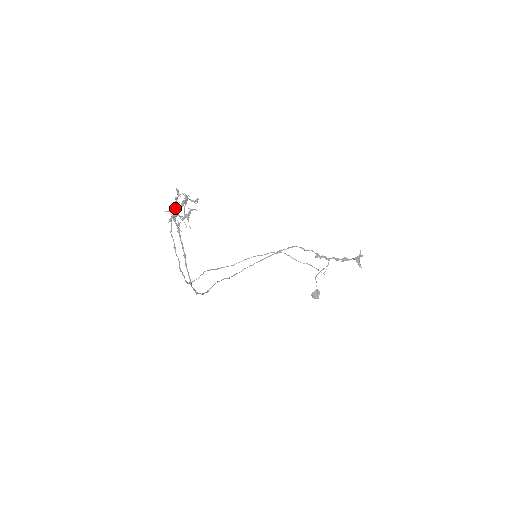
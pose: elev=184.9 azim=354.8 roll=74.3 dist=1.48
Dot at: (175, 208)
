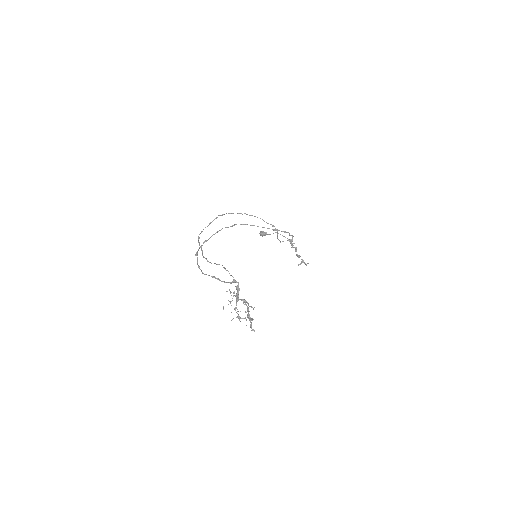
Dot at: (241, 300)
